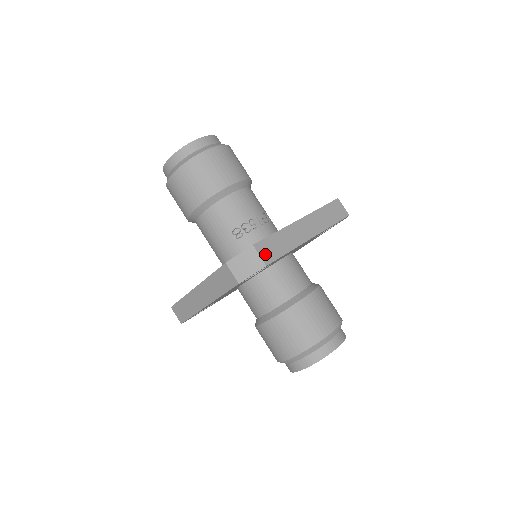
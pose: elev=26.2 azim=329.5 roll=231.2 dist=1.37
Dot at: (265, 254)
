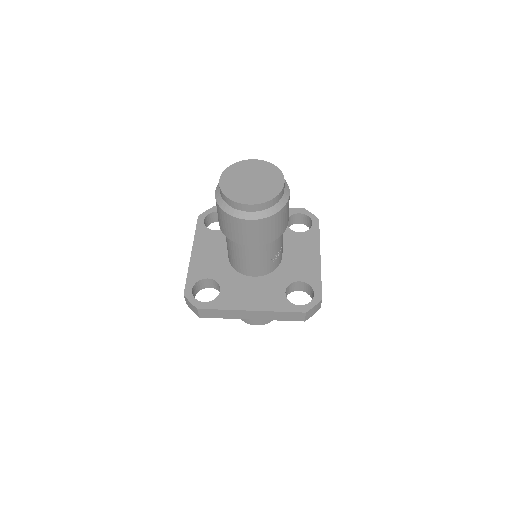
Dot at: occluded
